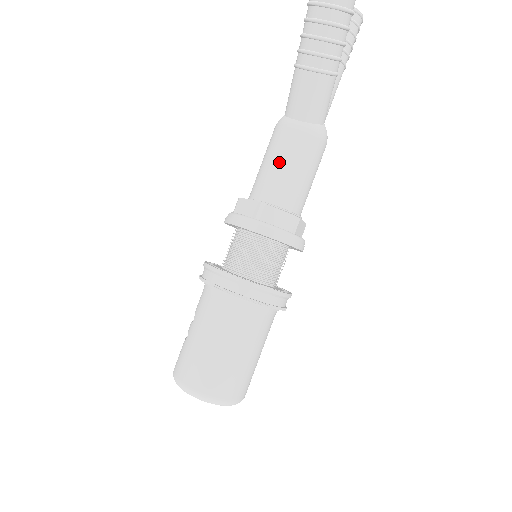
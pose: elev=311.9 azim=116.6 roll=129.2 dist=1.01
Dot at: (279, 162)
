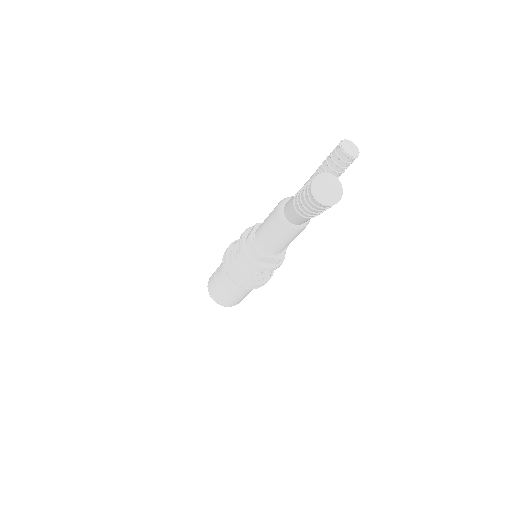
Dot at: (275, 237)
